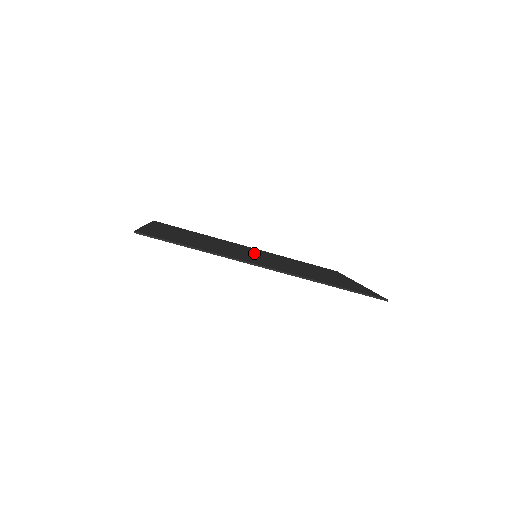
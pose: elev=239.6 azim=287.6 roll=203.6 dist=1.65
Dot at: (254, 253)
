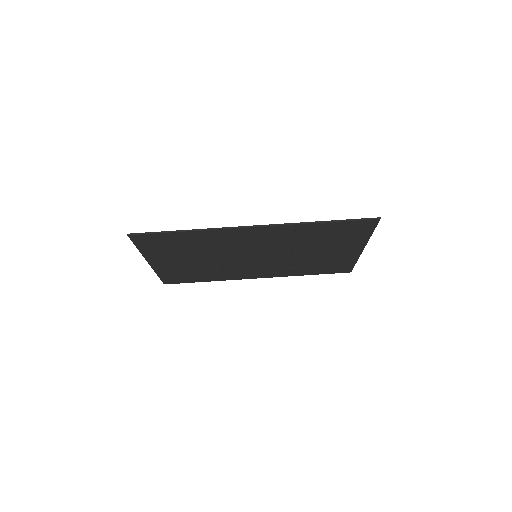
Dot at: (256, 260)
